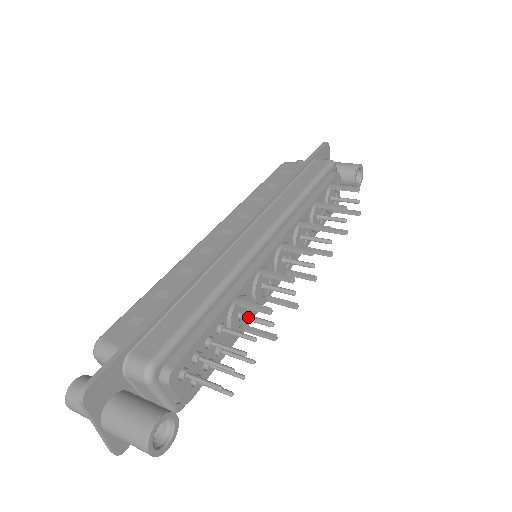
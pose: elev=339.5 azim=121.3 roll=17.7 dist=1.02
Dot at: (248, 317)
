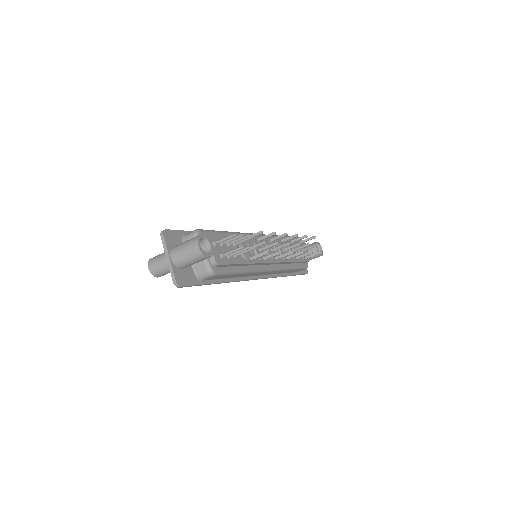
Dot at: (251, 246)
